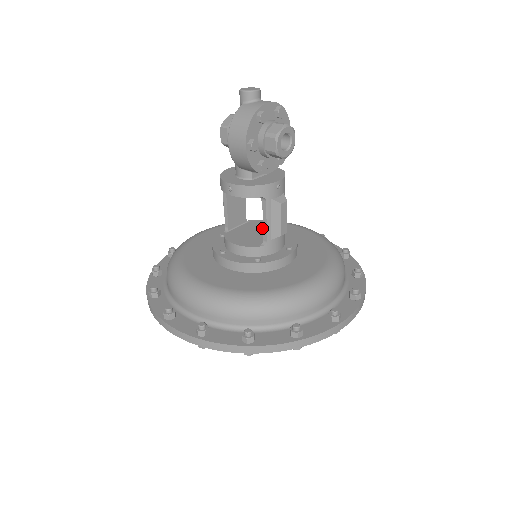
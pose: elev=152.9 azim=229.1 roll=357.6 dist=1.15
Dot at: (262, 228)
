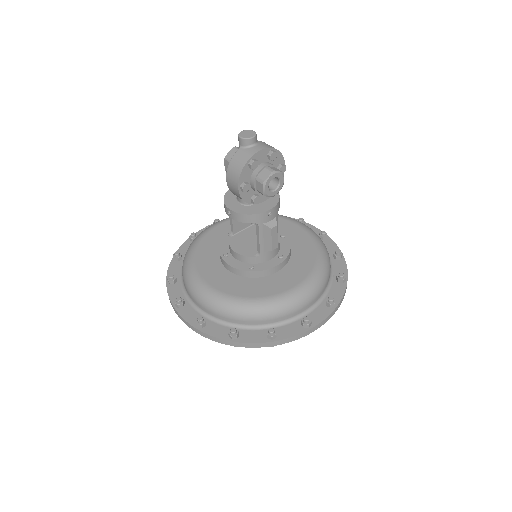
Dot at: occluded
